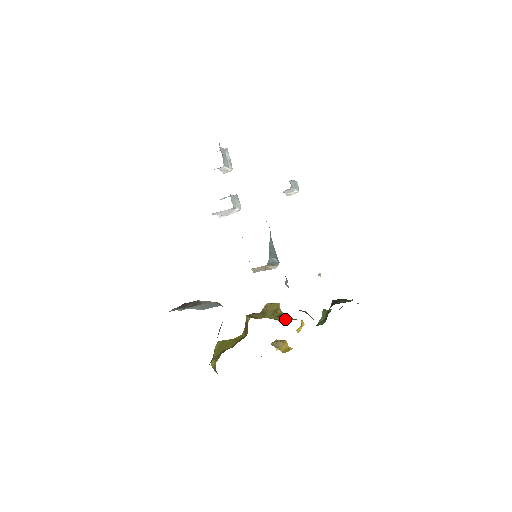
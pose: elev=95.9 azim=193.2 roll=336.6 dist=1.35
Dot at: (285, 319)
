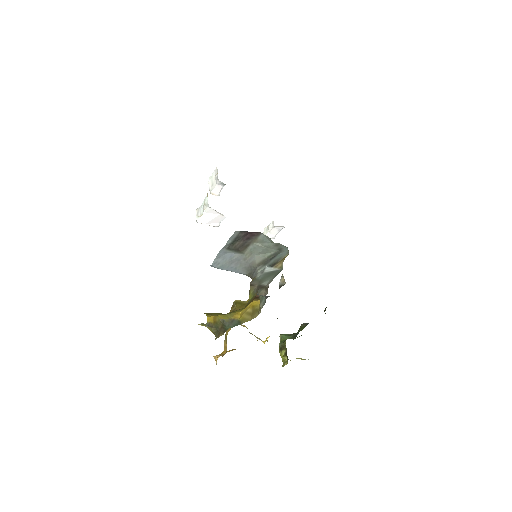
Dot at: occluded
